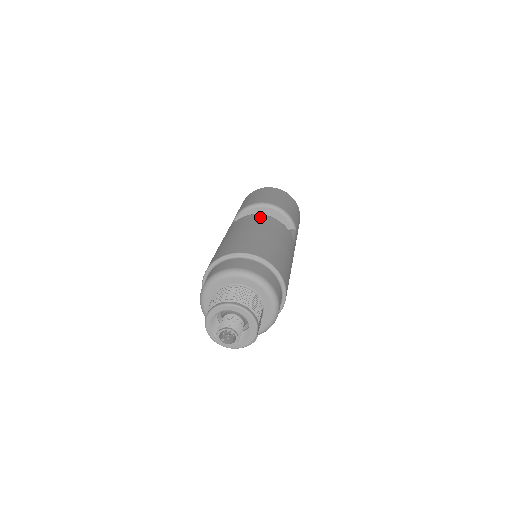
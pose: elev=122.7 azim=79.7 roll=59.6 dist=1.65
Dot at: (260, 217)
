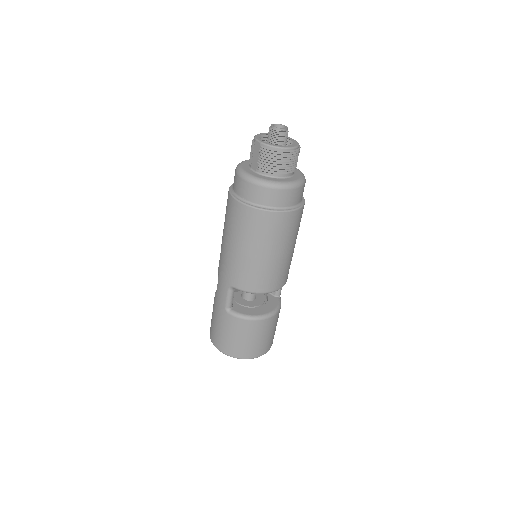
Dot at: occluded
